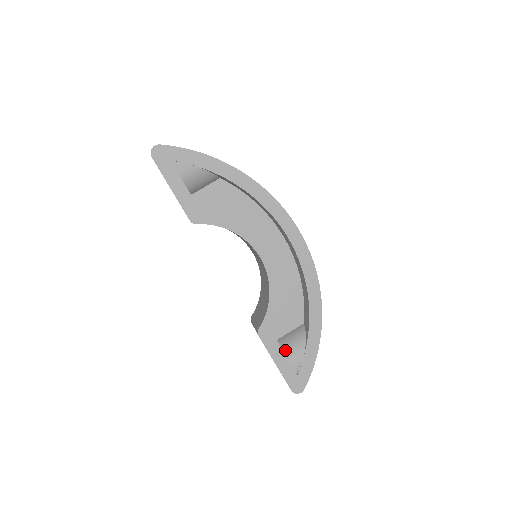
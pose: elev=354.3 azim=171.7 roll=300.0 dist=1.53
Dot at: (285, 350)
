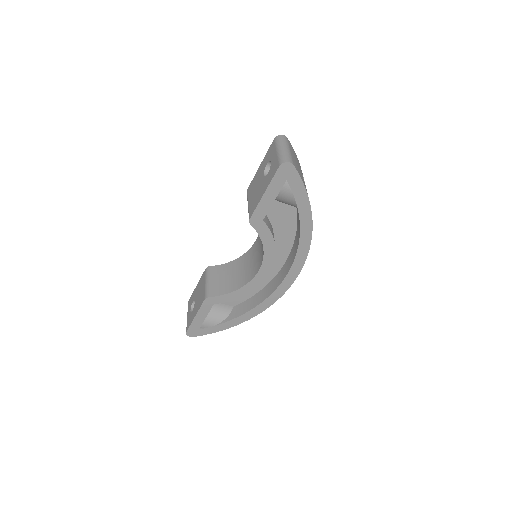
Dot at: (208, 313)
